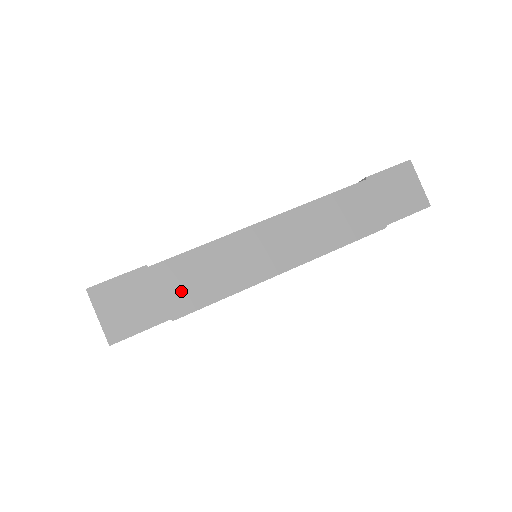
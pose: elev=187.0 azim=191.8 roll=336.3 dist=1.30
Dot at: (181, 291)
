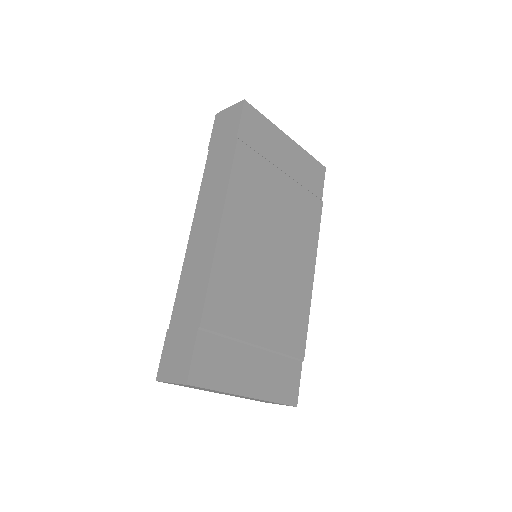
Dot at: (190, 312)
